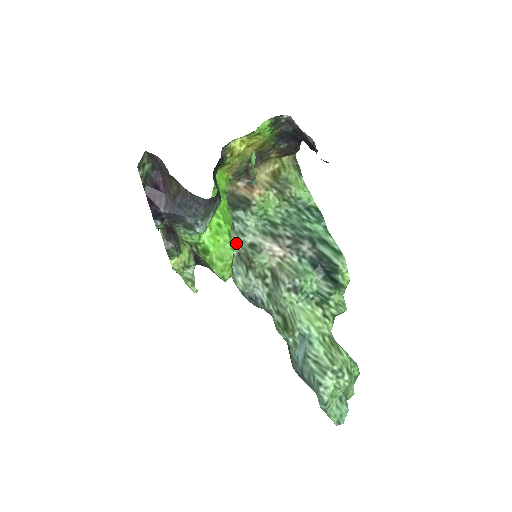
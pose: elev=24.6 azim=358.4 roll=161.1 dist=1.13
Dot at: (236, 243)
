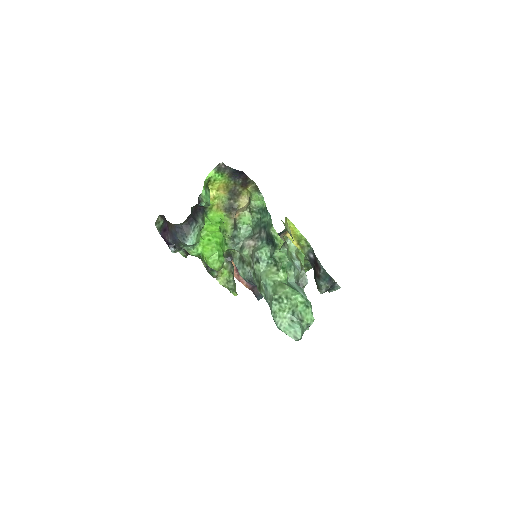
Dot at: (236, 251)
